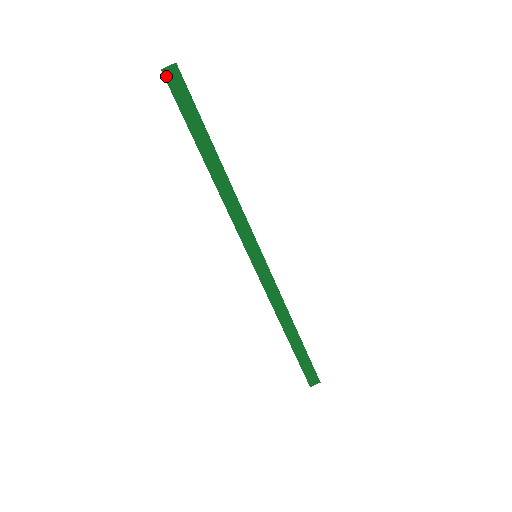
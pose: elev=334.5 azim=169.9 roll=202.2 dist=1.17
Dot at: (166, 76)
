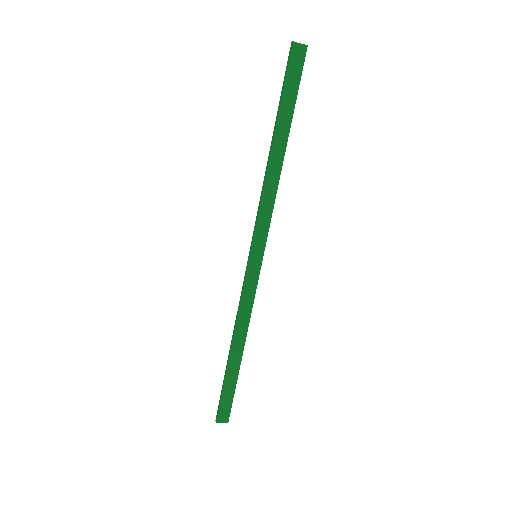
Dot at: (293, 49)
